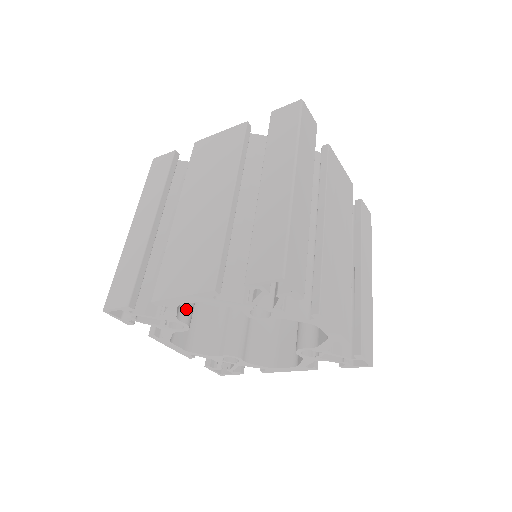
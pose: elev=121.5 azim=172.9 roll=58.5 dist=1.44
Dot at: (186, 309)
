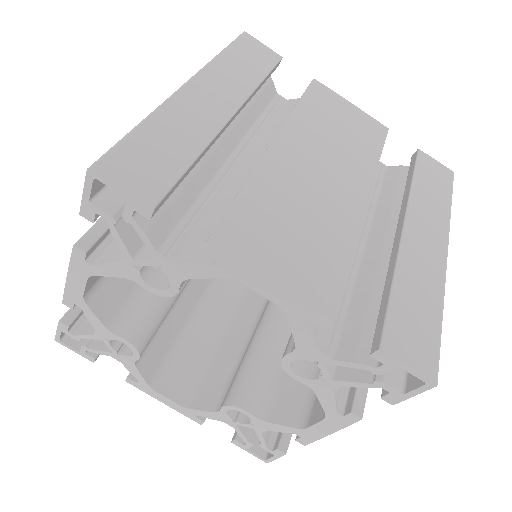
Dot at: (131, 322)
